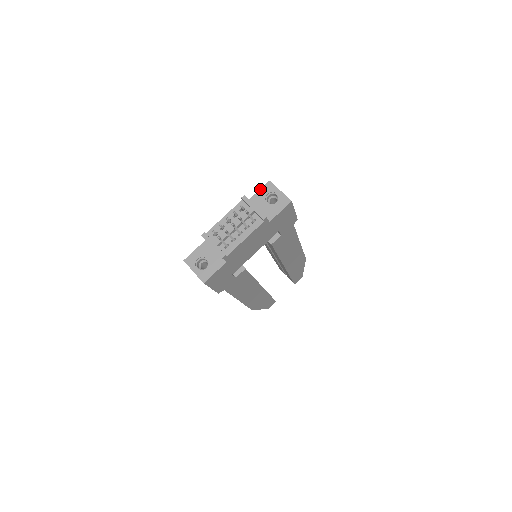
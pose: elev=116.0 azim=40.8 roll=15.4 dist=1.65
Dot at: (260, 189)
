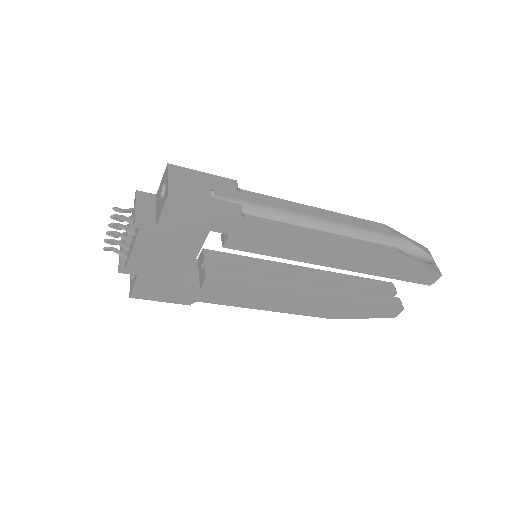
Dot at: (162, 177)
